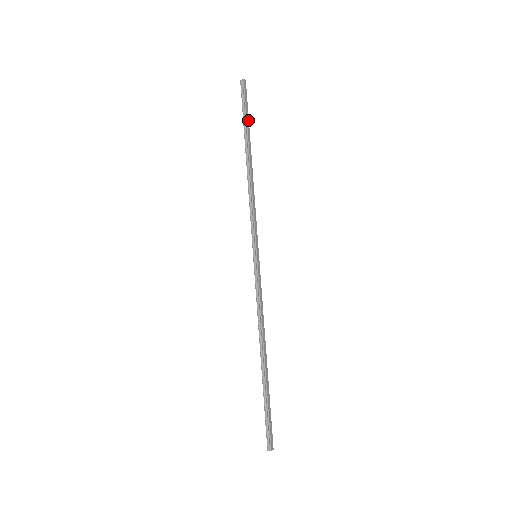
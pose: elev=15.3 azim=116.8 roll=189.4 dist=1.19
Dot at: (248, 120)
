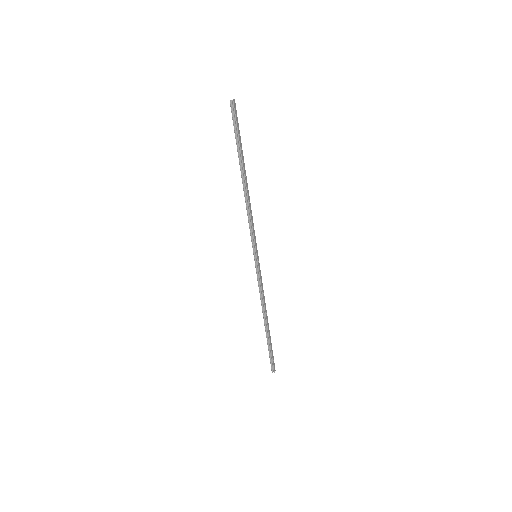
Dot at: (240, 141)
